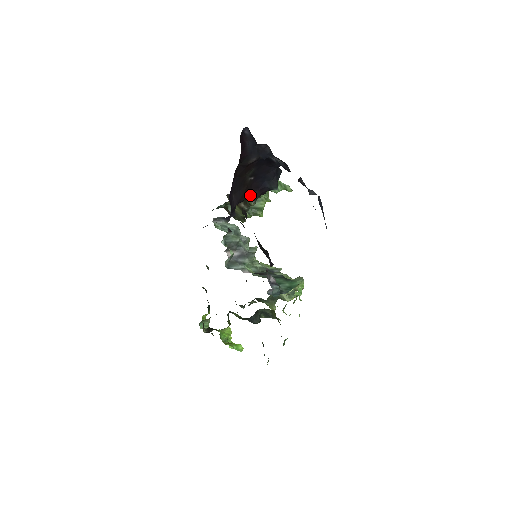
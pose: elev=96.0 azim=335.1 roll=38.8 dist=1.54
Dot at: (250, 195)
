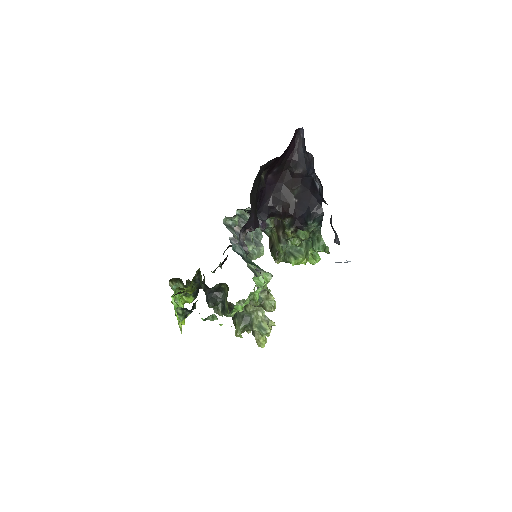
Dot at: (290, 223)
